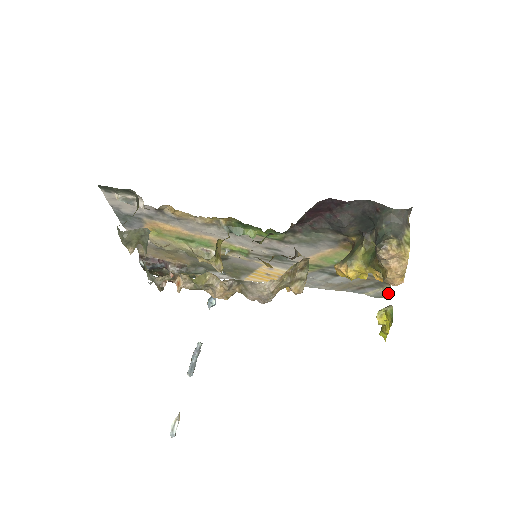
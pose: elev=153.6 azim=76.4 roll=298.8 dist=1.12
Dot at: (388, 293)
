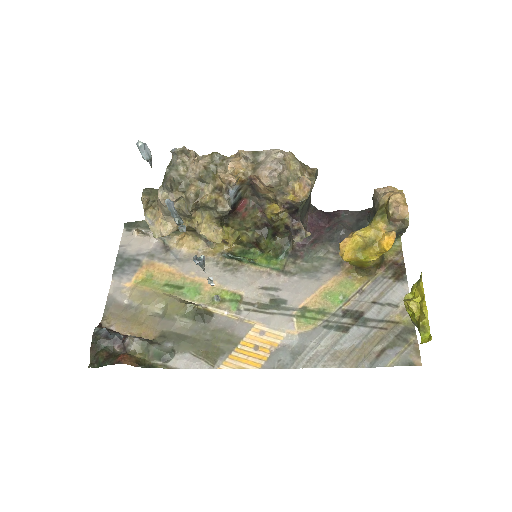
Dot at: (418, 351)
